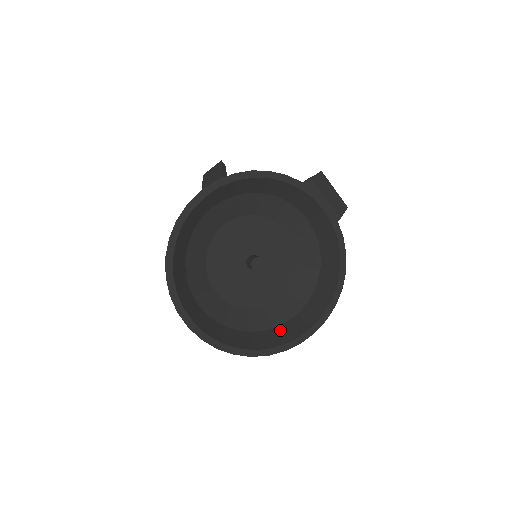
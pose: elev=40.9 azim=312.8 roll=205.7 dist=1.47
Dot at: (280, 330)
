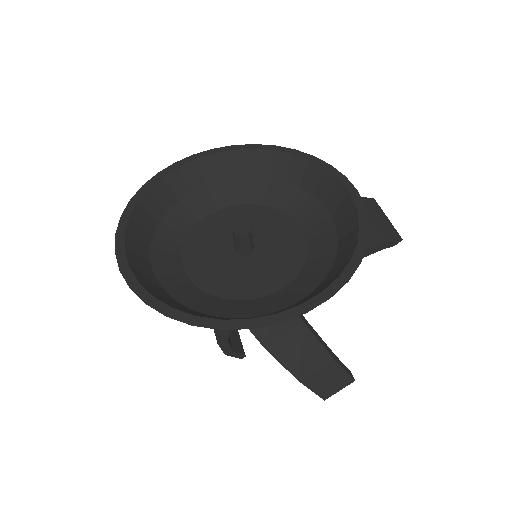
Dot at: (233, 318)
